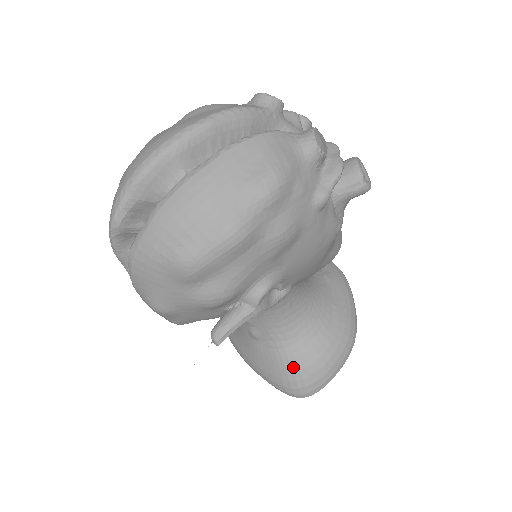
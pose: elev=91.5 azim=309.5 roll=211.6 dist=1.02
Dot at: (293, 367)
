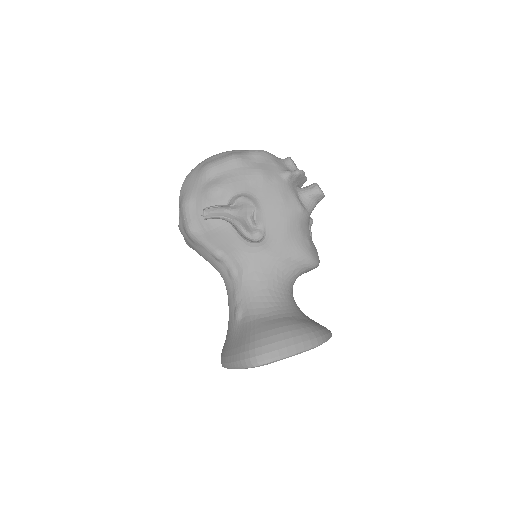
Dot at: (256, 331)
